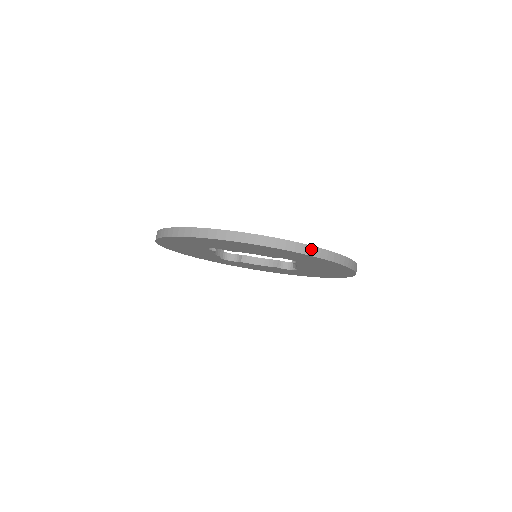
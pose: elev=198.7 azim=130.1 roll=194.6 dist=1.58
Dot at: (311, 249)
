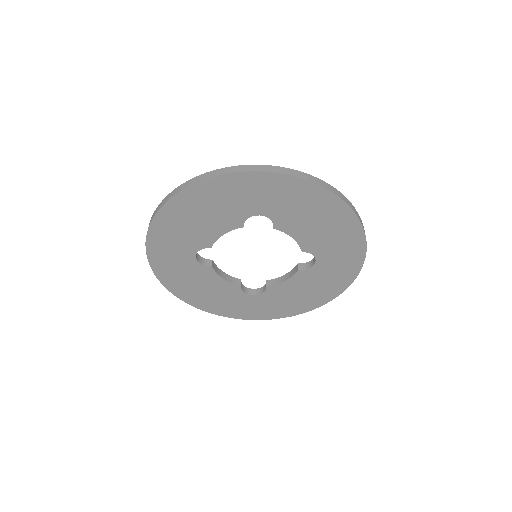
Dot at: (234, 168)
